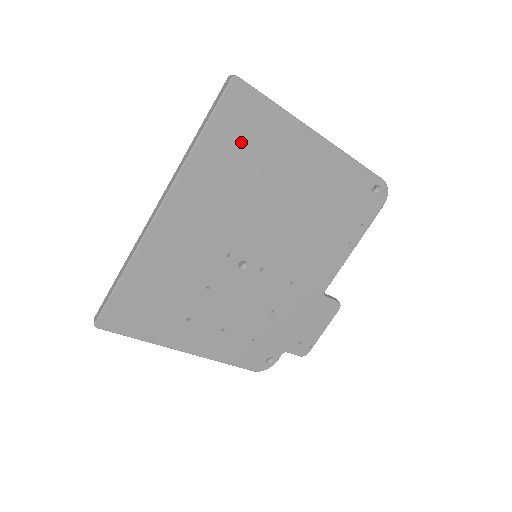
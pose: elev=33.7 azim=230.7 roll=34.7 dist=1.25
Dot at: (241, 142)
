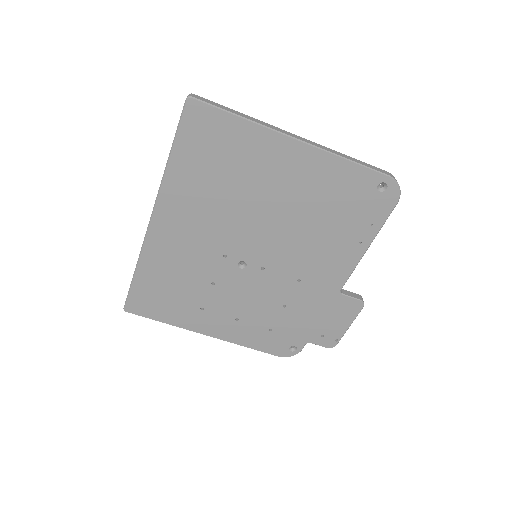
Dot at: (211, 156)
